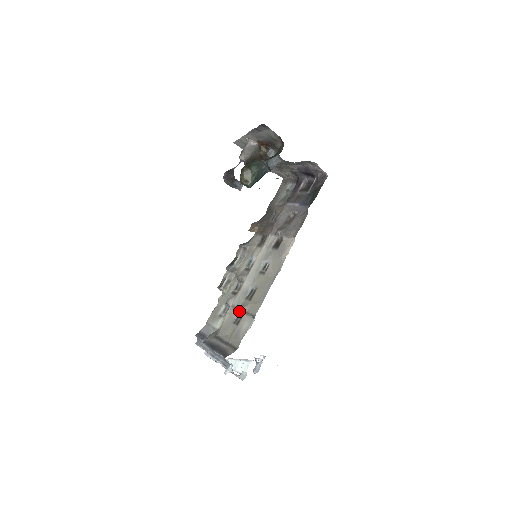
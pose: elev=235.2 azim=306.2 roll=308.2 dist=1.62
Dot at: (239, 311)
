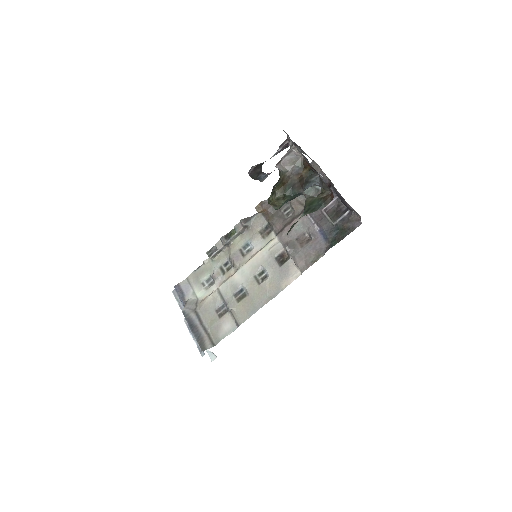
Dot at: (224, 303)
